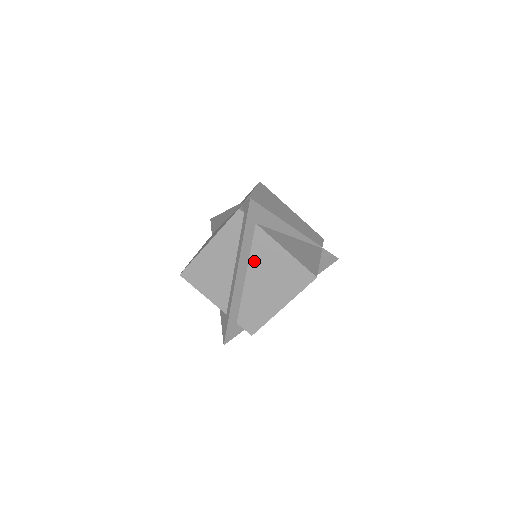
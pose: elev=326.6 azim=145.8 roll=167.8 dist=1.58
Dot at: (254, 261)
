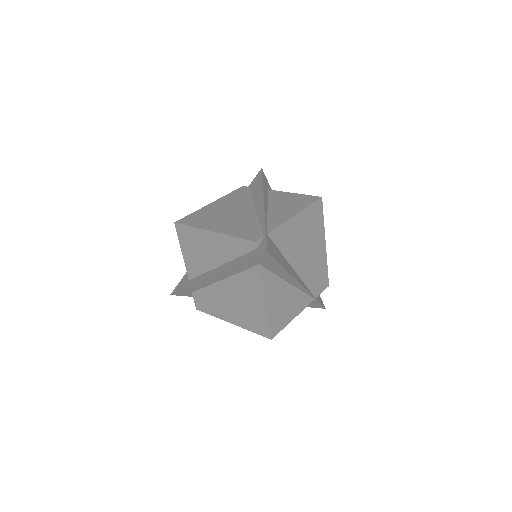
Dot at: (236, 280)
